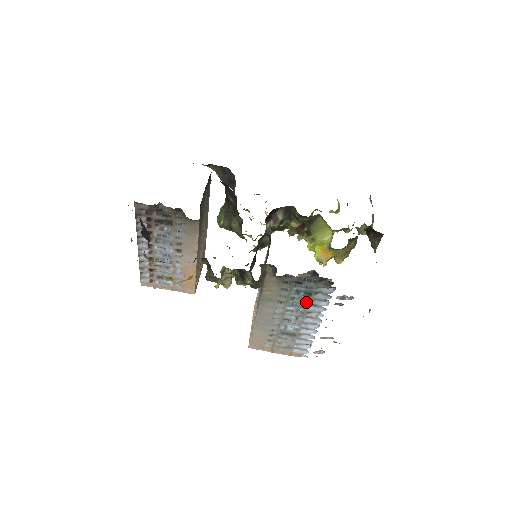
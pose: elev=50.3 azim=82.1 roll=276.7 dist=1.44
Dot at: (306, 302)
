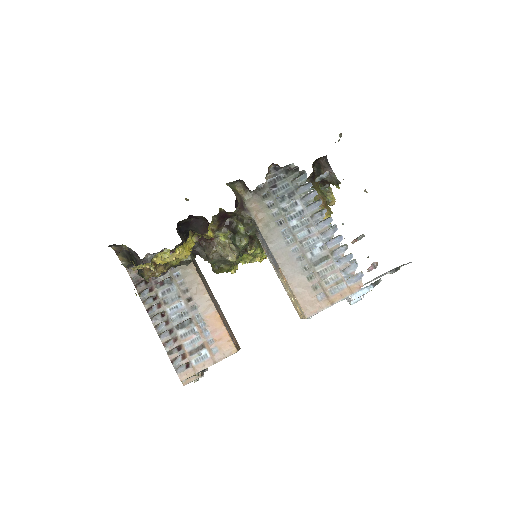
Dot at: (298, 205)
